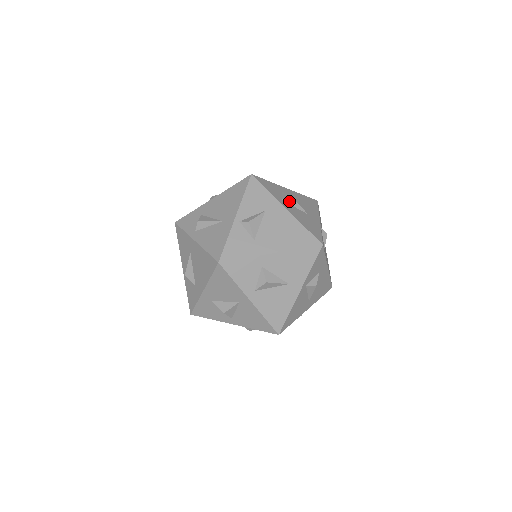
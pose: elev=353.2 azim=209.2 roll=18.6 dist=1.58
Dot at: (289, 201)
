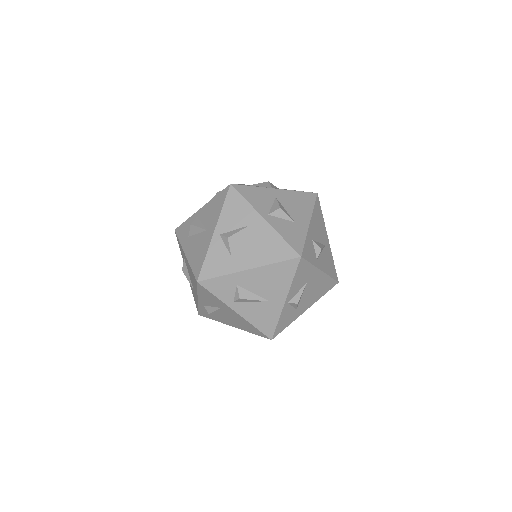
Dot at: (320, 254)
